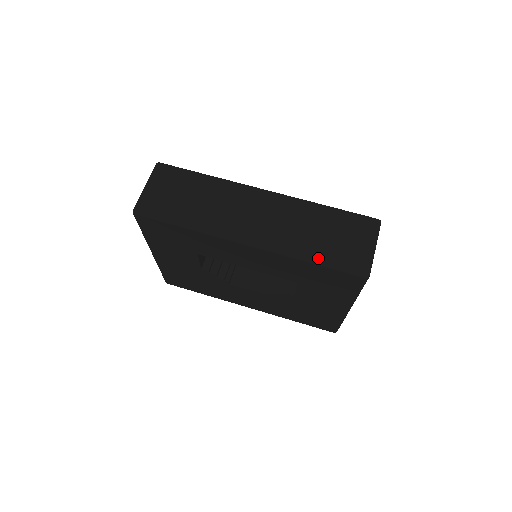
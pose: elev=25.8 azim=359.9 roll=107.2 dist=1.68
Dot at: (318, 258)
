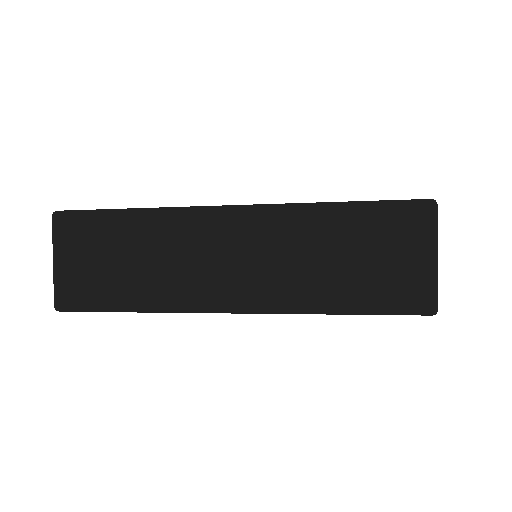
Dot at: (348, 306)
